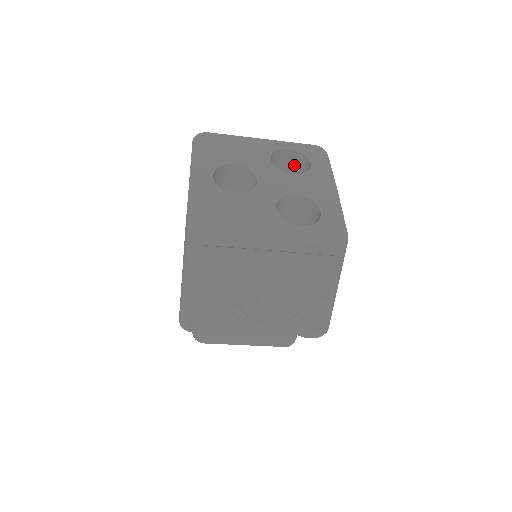
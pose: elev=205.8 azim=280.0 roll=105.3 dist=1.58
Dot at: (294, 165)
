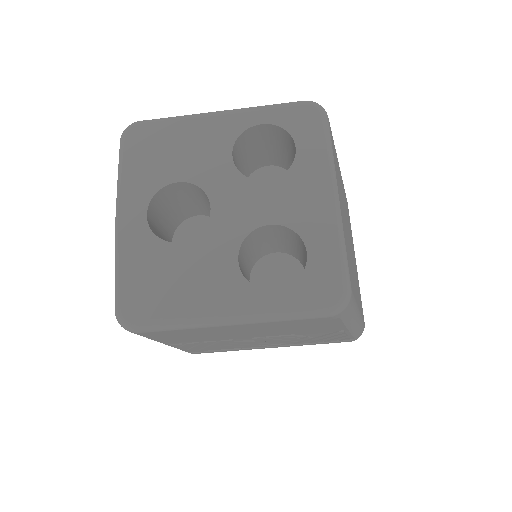
Dot at: (278, 140)
